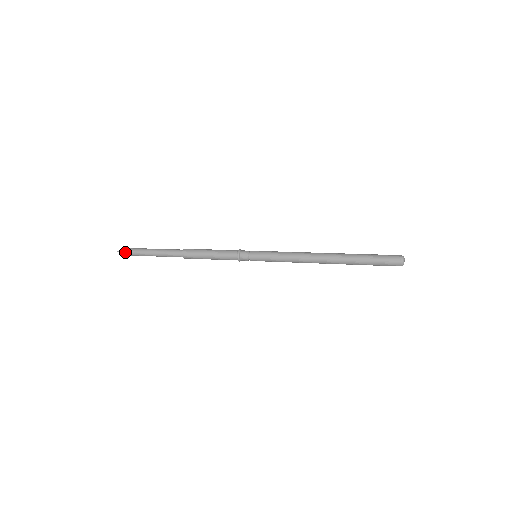
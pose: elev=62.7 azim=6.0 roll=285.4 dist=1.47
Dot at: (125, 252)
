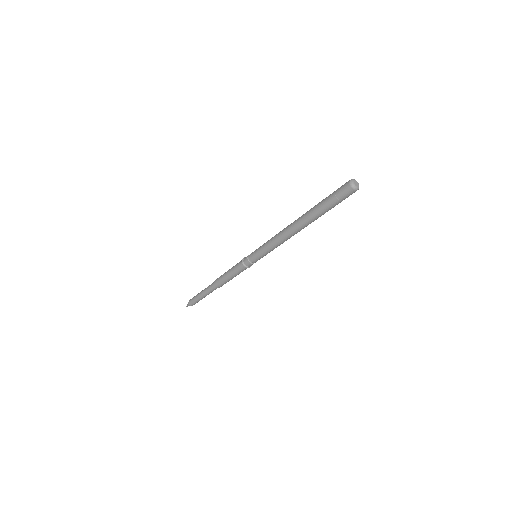
Dot at: (188, 302)
